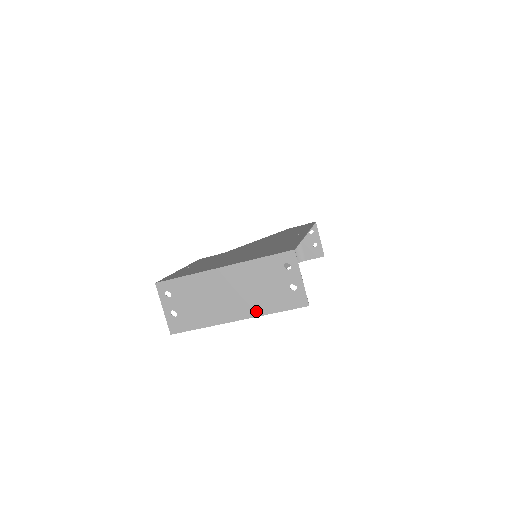
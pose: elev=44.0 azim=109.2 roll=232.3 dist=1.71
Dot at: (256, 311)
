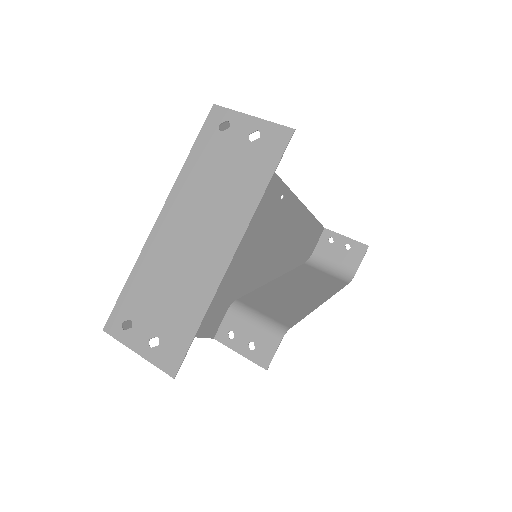
Dot at: (244, 213)
